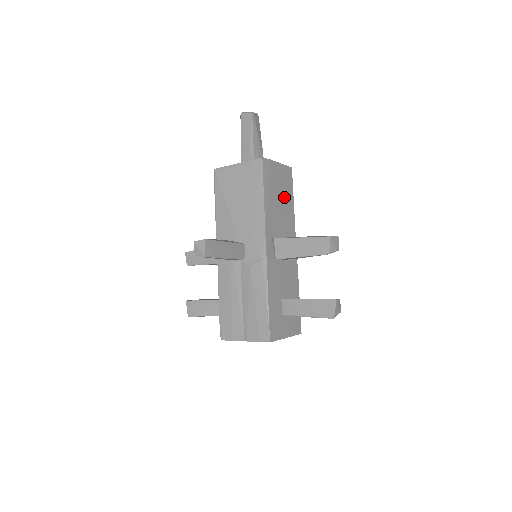
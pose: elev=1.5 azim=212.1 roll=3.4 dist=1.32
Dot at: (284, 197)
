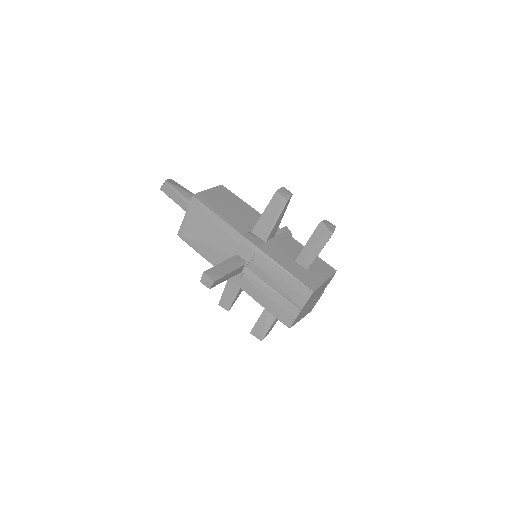
Dot at: (233, 204)
